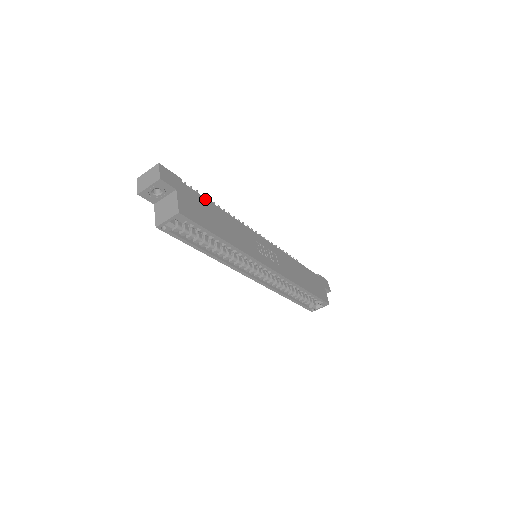
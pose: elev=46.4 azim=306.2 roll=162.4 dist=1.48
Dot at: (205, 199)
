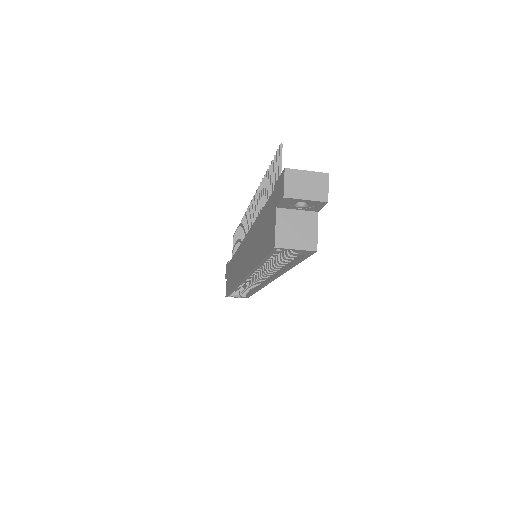
Dot at: occluded
